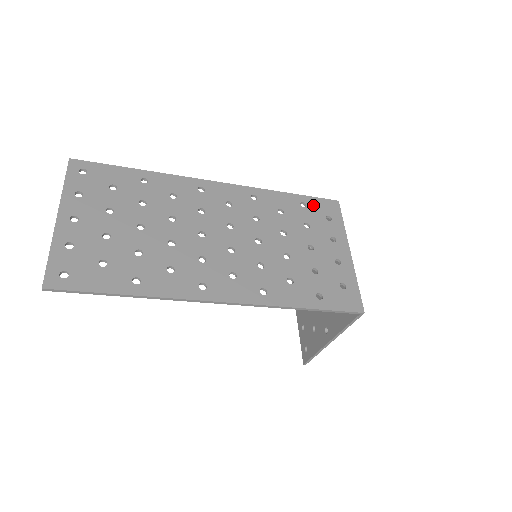
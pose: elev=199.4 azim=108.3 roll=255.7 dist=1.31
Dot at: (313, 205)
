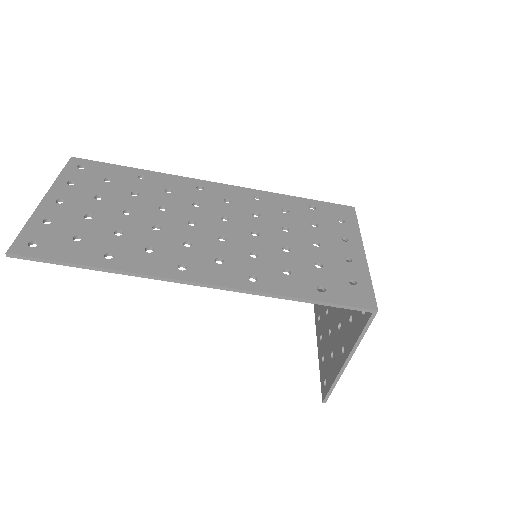
Dot at: (324, 208)
